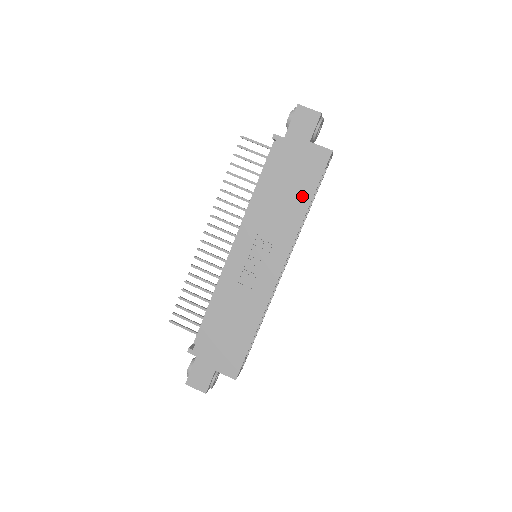
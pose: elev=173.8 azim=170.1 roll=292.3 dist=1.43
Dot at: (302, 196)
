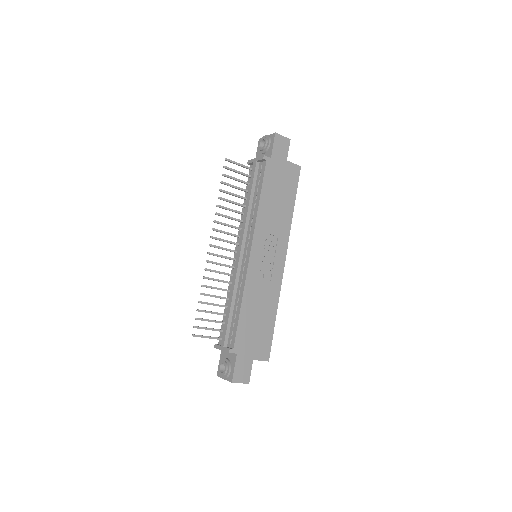
Dot at: (289, 201)
